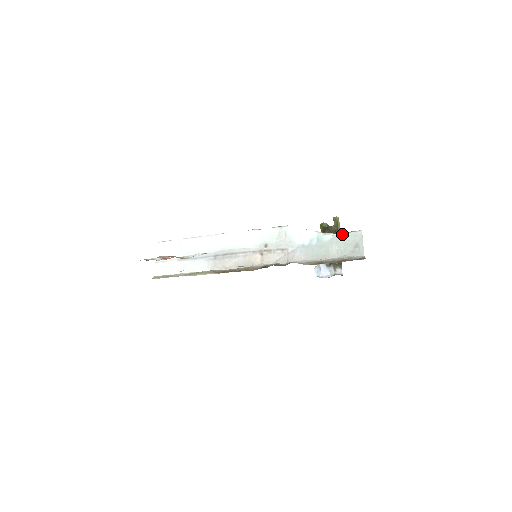
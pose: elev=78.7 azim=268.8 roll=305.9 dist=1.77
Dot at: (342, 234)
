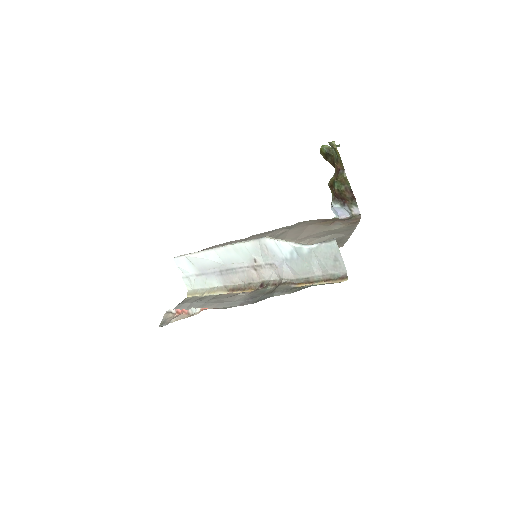
Dot at: (317, 246)
